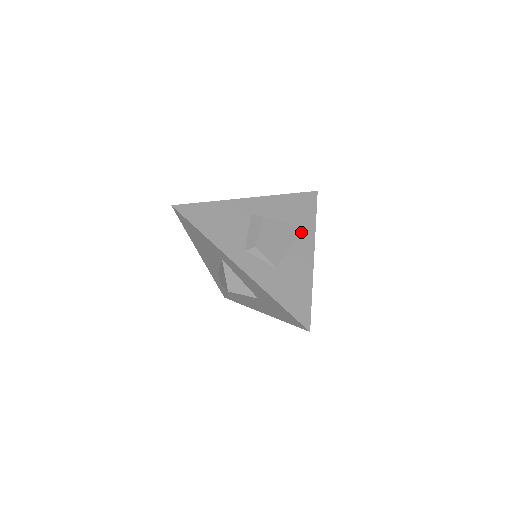
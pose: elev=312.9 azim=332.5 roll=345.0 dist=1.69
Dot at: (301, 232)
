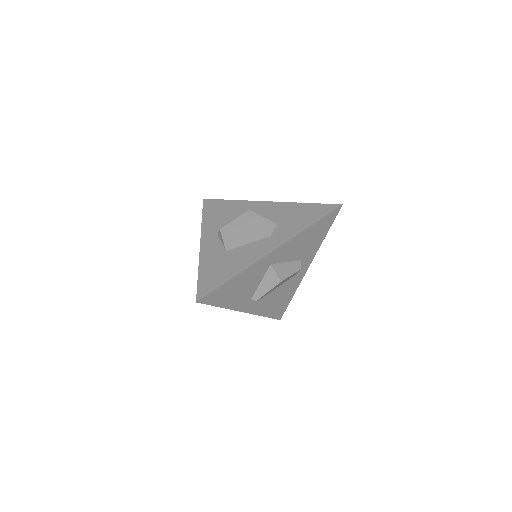
Dot at: (282, 232)
